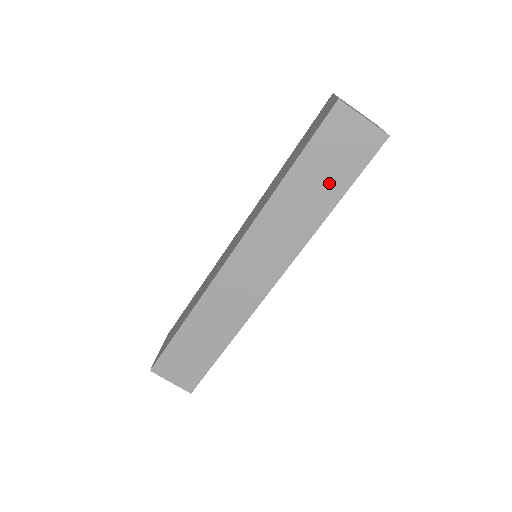
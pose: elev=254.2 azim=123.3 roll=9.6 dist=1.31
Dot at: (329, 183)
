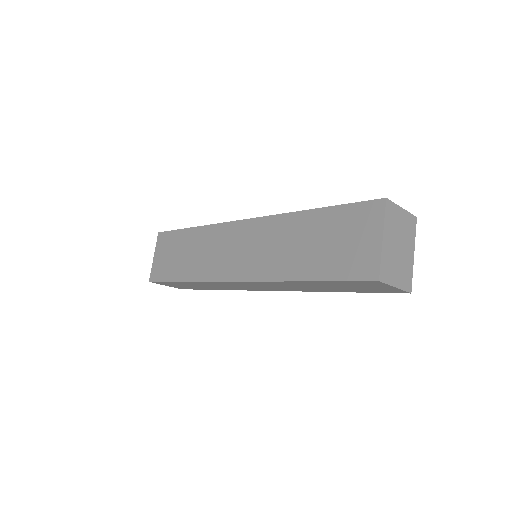
Dot at: (341, 289)
